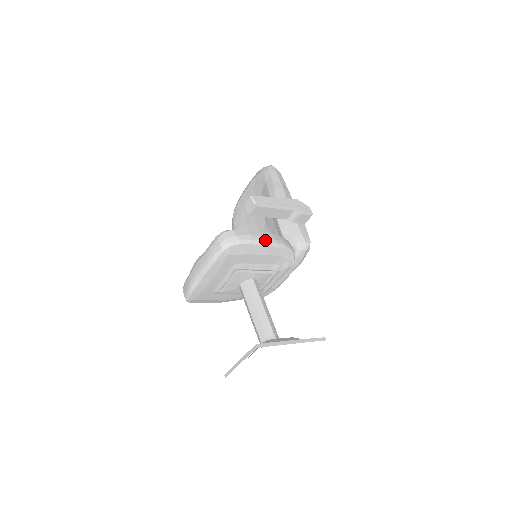
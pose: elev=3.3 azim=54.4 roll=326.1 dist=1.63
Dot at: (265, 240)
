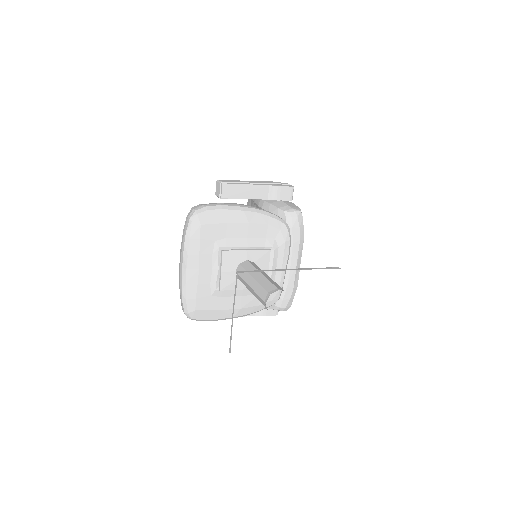
Dot at: (239, 206)
